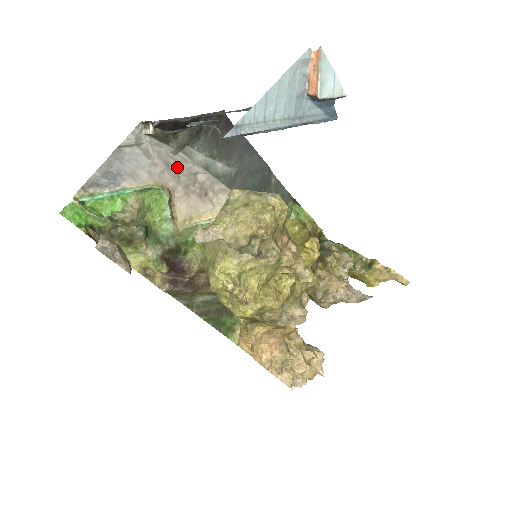
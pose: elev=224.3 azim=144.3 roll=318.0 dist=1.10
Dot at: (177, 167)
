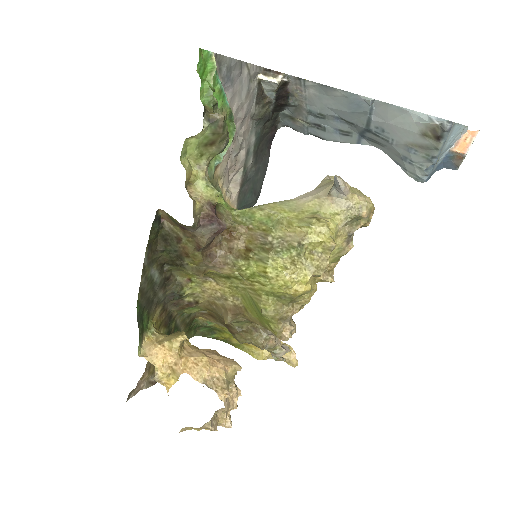
Dot at: (244, 128)
